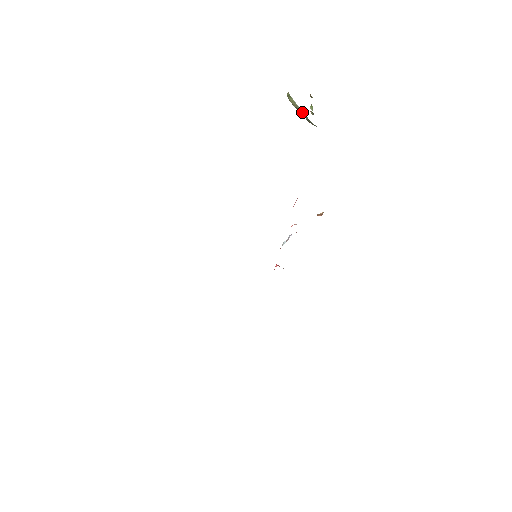
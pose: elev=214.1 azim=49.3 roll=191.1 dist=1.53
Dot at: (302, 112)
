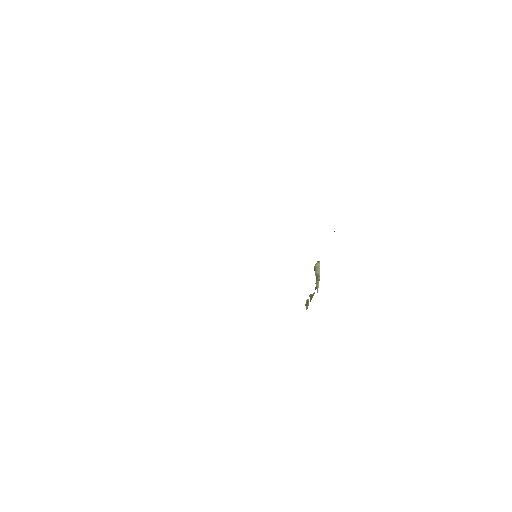
Dot at: (319, 273)
